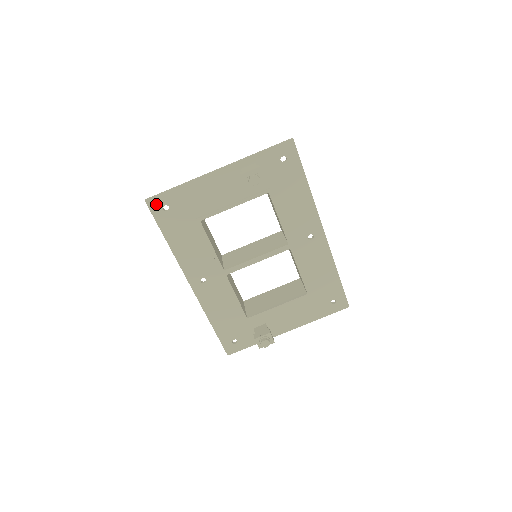
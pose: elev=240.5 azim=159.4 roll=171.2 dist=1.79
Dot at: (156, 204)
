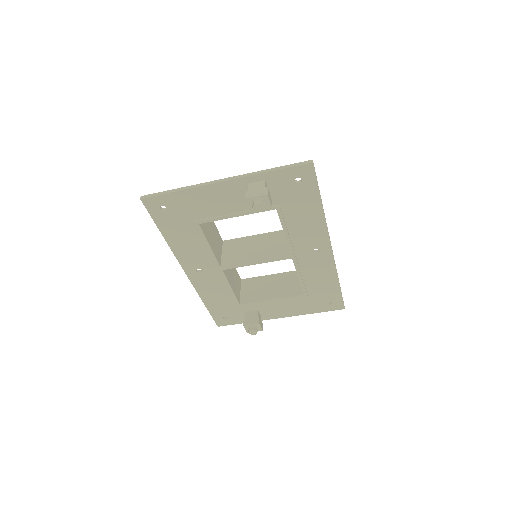
Dot at: (152, 203)
